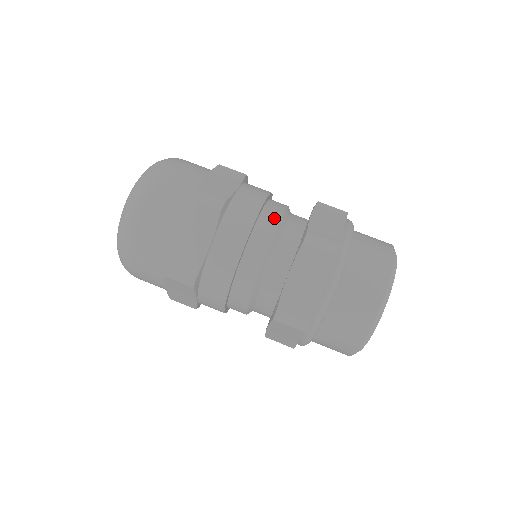
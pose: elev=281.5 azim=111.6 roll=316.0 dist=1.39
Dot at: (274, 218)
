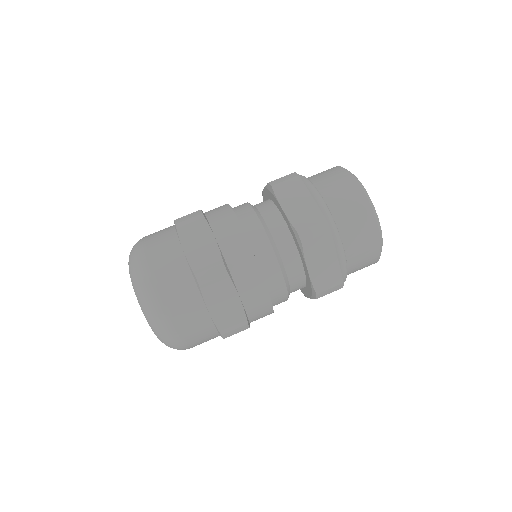
Dot at: (260, 236)
